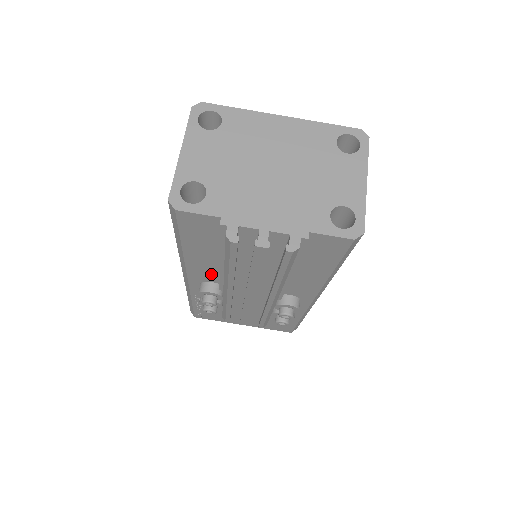
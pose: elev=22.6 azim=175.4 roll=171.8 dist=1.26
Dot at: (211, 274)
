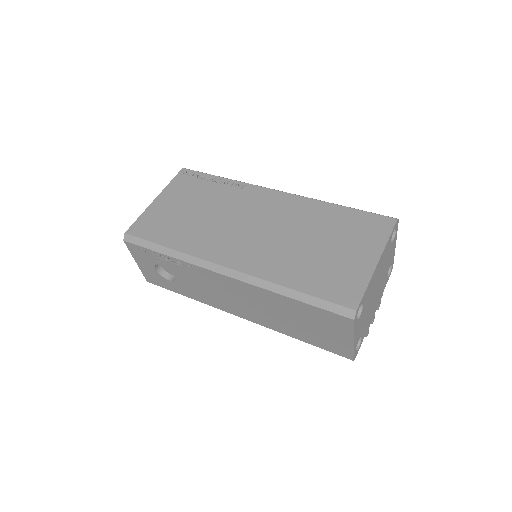
Dot at: occluded
